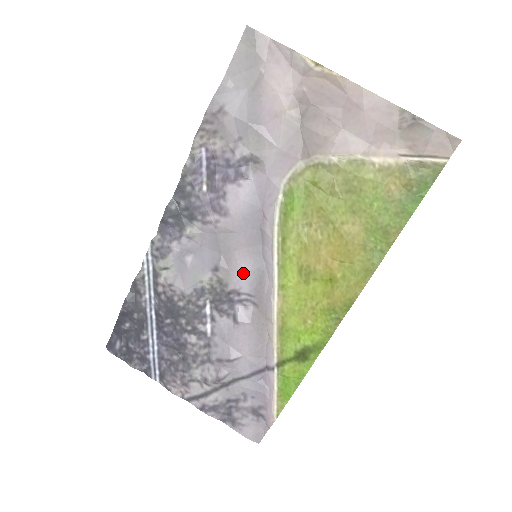
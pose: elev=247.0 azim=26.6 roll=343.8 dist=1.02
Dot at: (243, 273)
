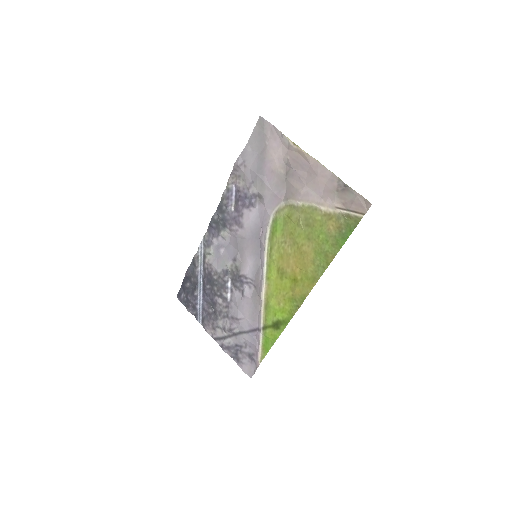
Dot at: (249, 265)
